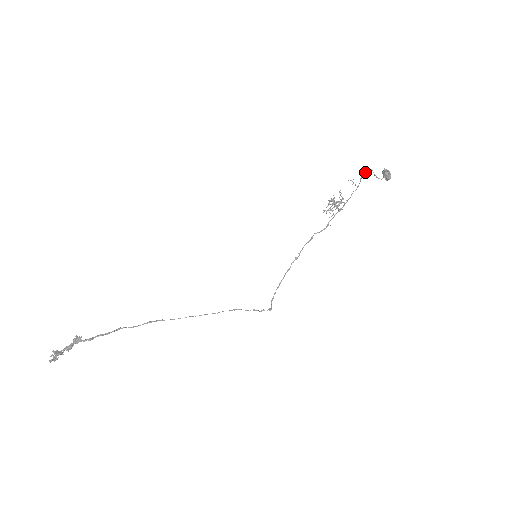
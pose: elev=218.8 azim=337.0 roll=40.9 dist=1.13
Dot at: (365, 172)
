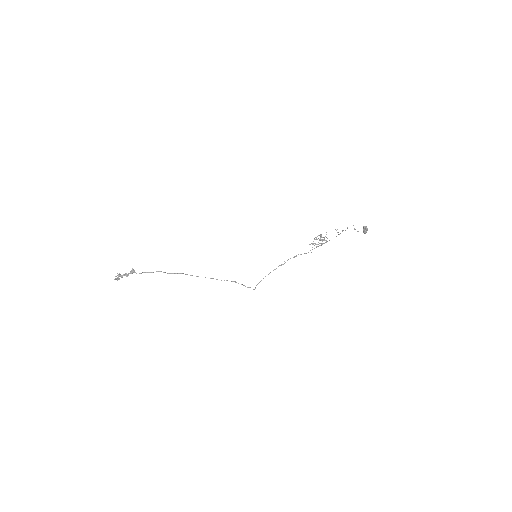
Dot at: (347, 228)
